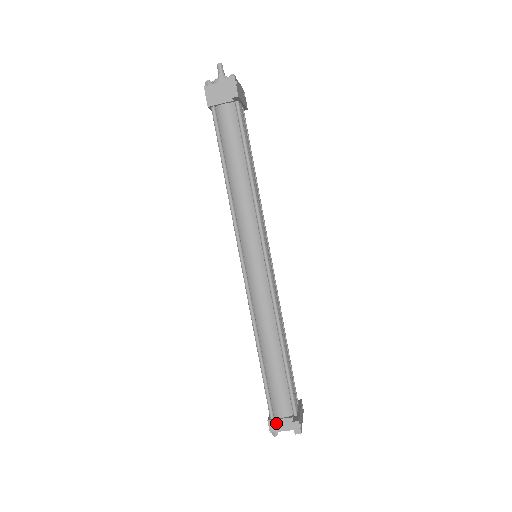
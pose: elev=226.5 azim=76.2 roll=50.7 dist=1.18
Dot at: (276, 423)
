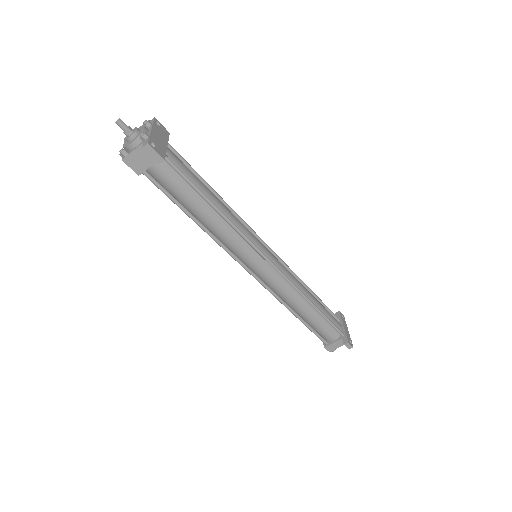
Dot at: (331, 346)
